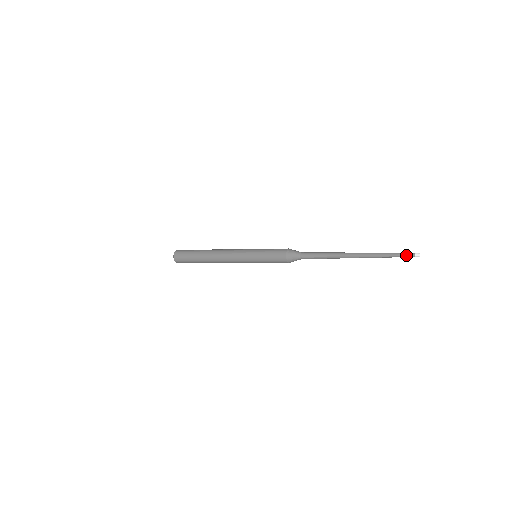
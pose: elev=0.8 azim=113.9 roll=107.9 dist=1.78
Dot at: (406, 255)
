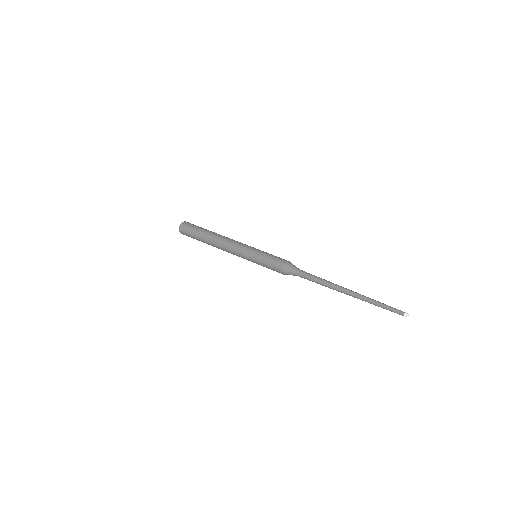
Dot at: occluded
